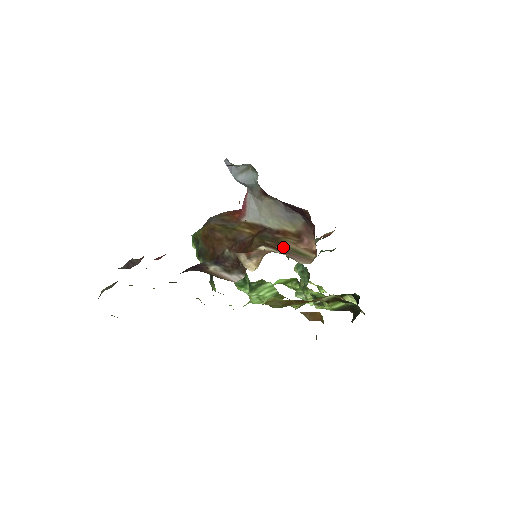
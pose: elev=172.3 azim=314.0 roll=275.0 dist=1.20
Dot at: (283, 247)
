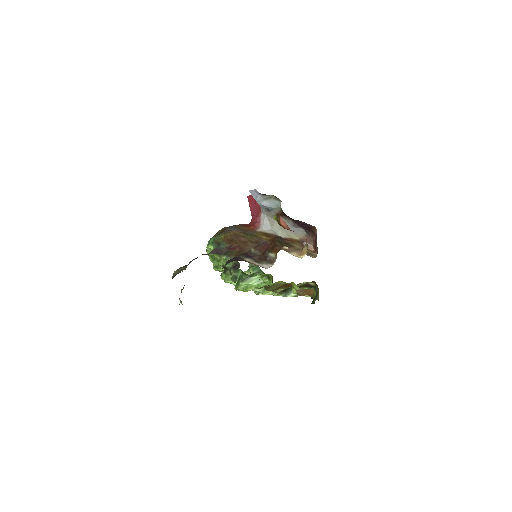
Dot at: (295, 248)
